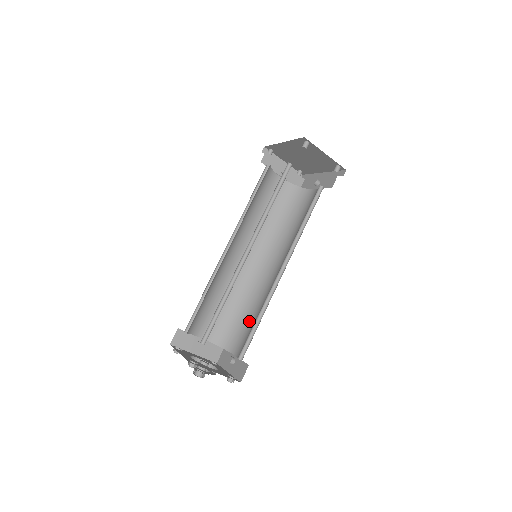
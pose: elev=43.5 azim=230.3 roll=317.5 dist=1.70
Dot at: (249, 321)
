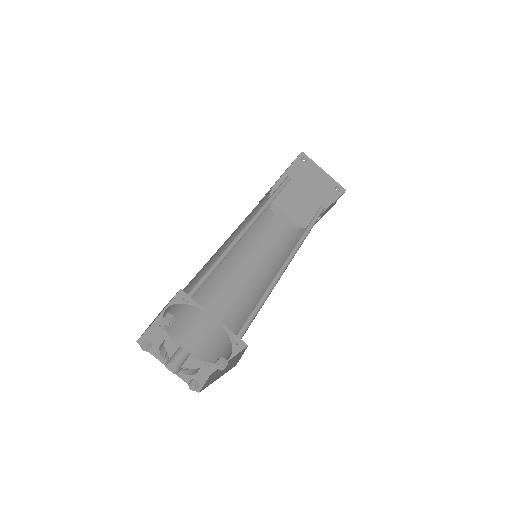
Dot at: occluded
